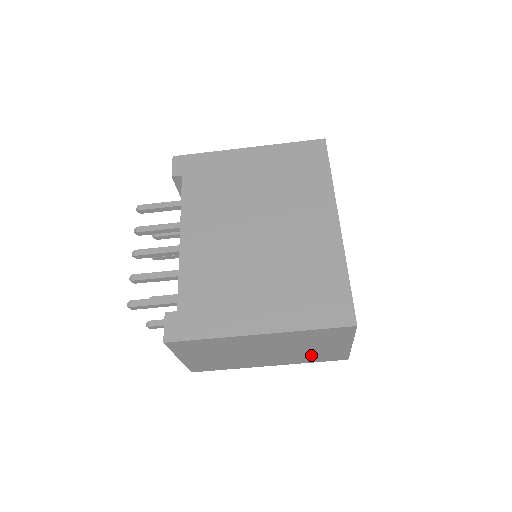
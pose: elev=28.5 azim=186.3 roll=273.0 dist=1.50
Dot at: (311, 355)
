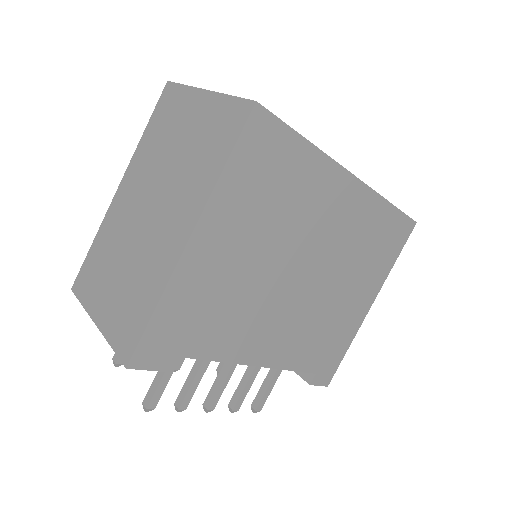
Dot at: occluded
